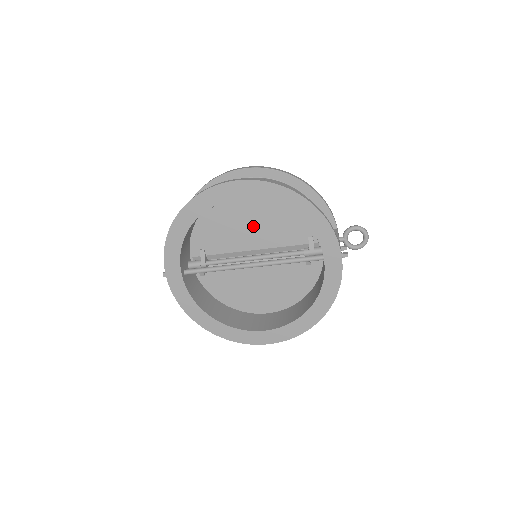
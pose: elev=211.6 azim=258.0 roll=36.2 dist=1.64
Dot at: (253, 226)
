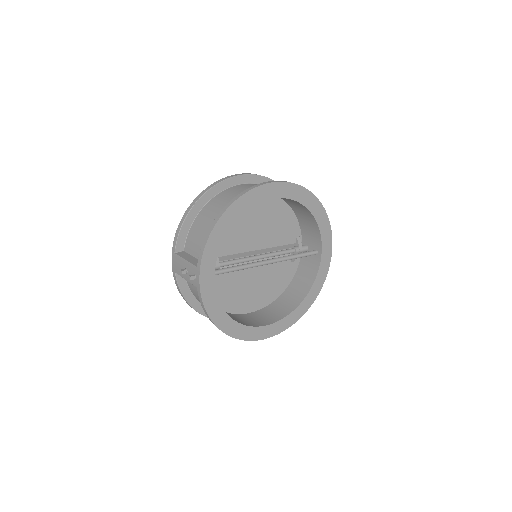
Dot at: (260, 227)
